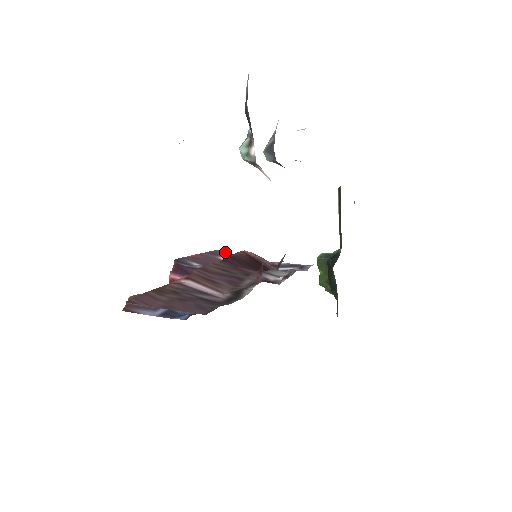
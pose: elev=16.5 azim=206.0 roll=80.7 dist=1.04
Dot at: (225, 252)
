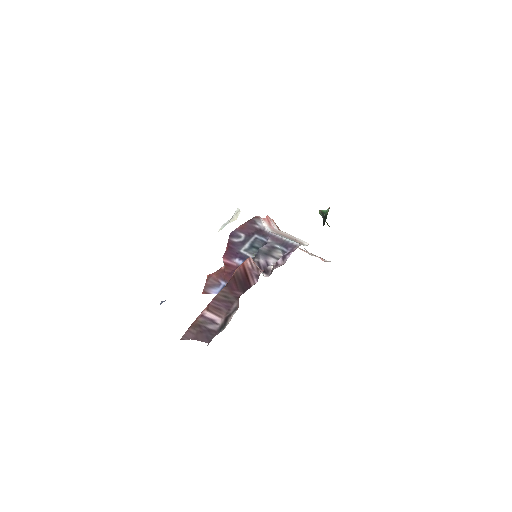
Dot at: (259, 218)
